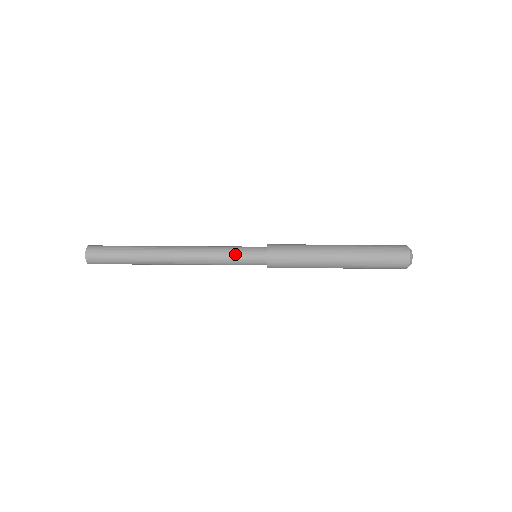
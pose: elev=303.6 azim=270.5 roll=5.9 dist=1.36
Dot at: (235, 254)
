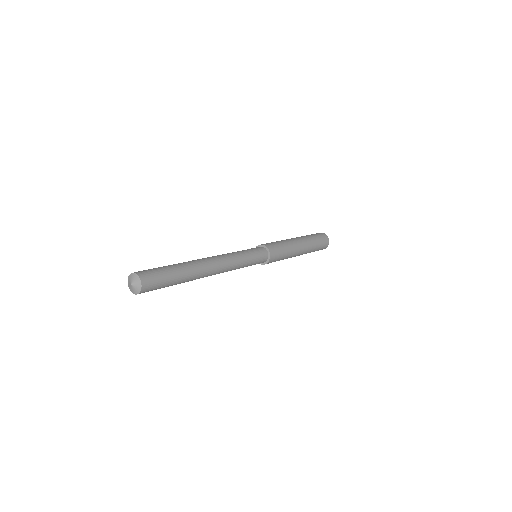
Dot at: (246, 250)
